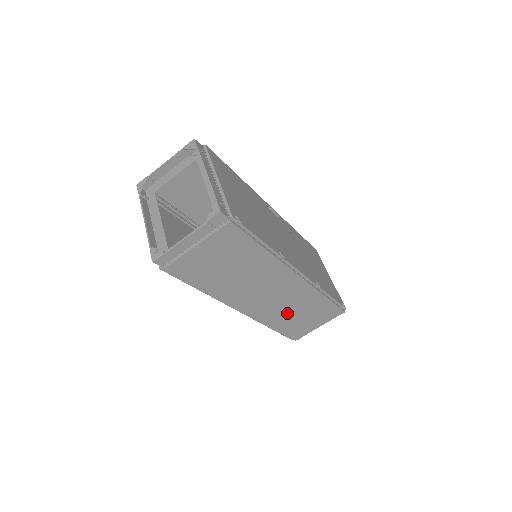
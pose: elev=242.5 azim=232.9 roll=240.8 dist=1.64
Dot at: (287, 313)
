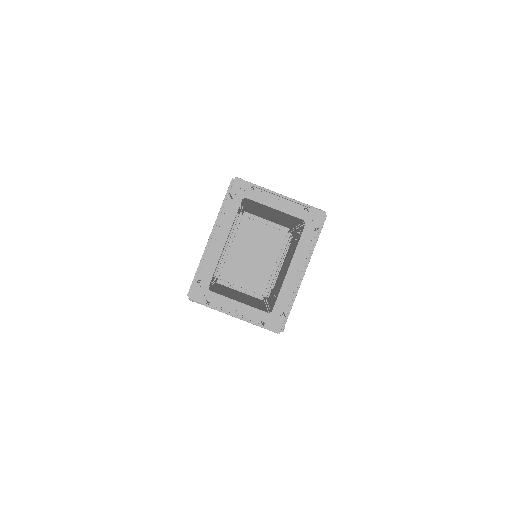
Dot at: occluded
